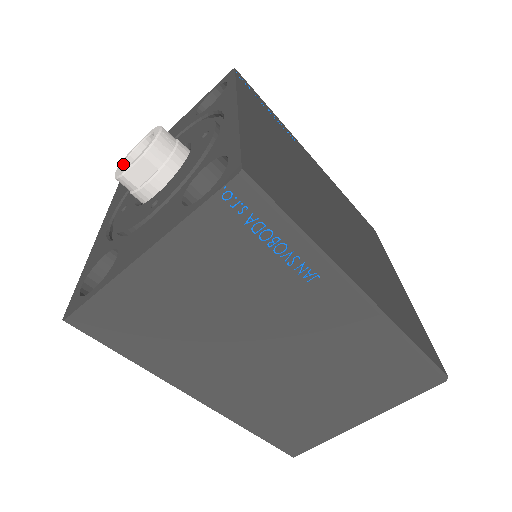
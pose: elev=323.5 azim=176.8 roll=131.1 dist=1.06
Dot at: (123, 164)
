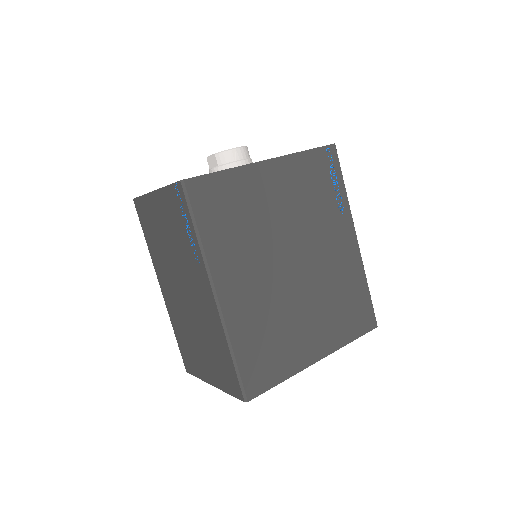
Dot at: occluded
